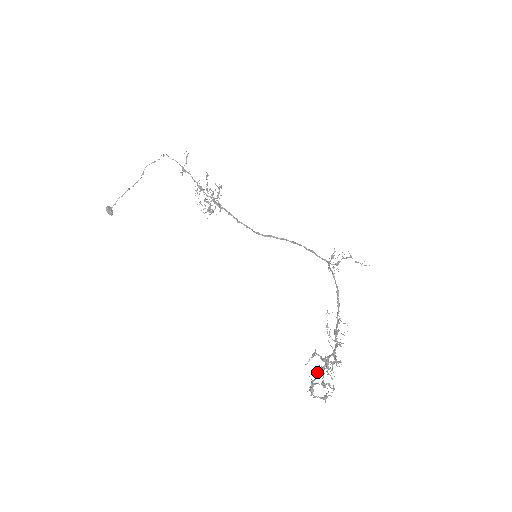
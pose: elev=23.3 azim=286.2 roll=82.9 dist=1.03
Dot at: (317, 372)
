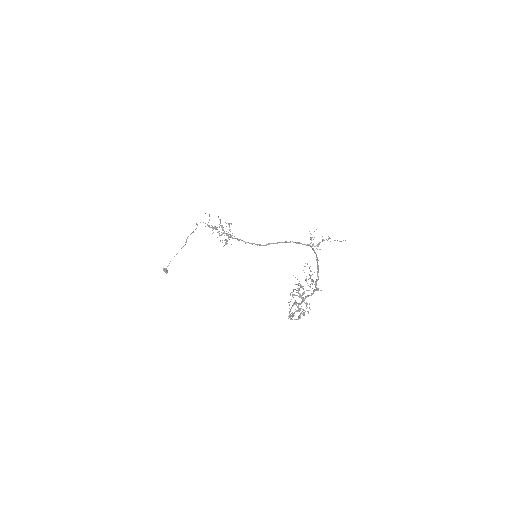
Dot at: (293, 303)
